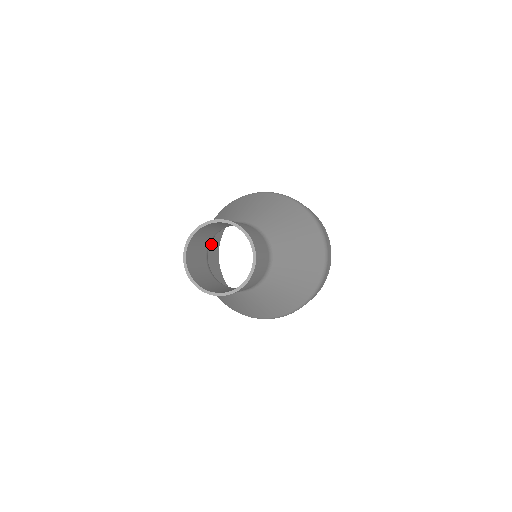
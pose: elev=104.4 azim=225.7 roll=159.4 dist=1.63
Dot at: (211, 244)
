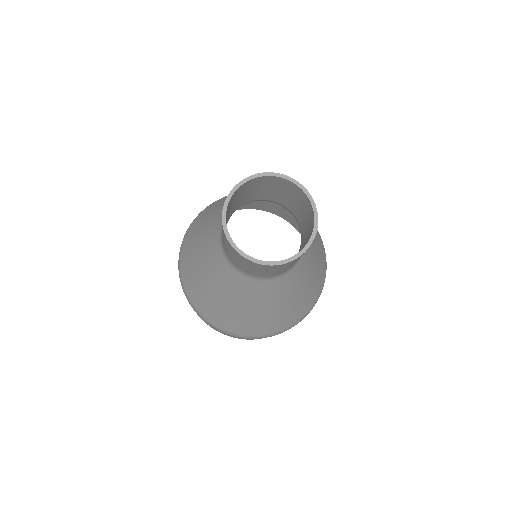
Dot at: occluded
